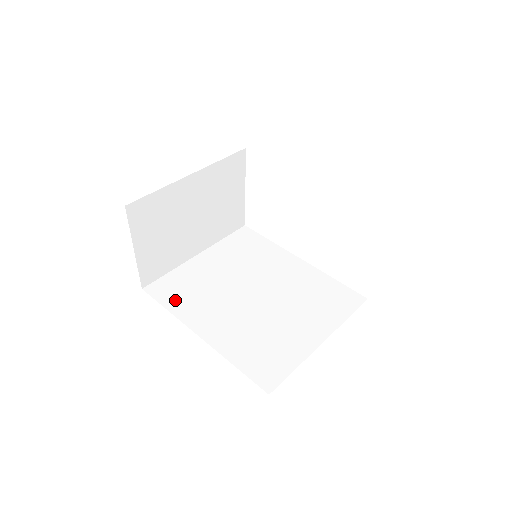
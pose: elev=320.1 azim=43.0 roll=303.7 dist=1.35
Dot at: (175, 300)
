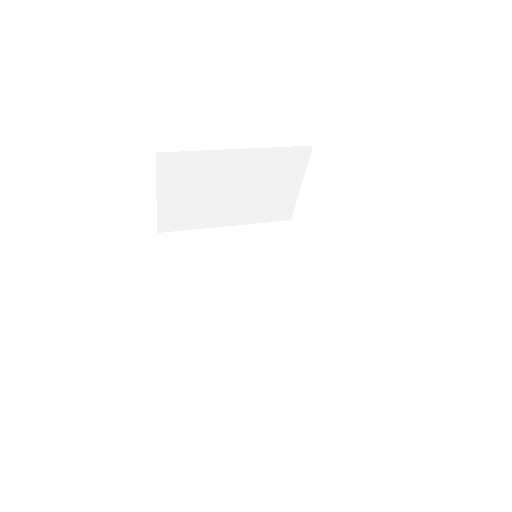
Dot at: (176, 258)
